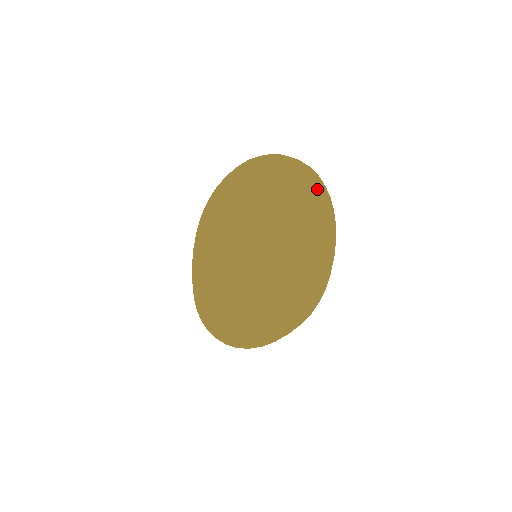
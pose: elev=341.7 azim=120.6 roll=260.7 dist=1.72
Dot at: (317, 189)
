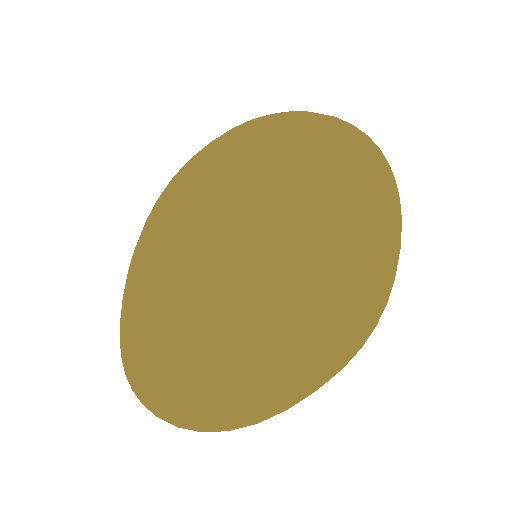
Dot at: (367, 153)
